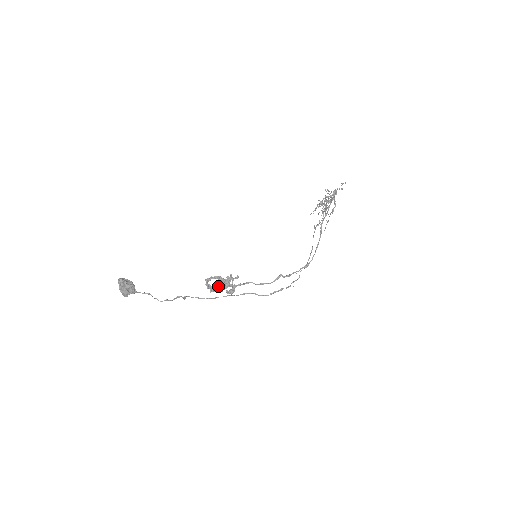
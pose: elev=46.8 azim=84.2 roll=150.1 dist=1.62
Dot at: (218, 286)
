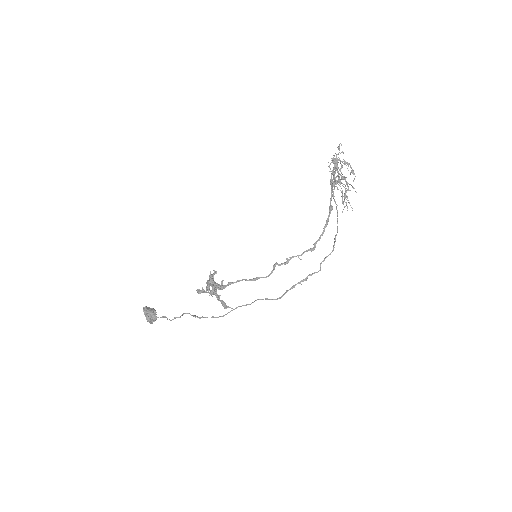
Dot at: (210, 291)
